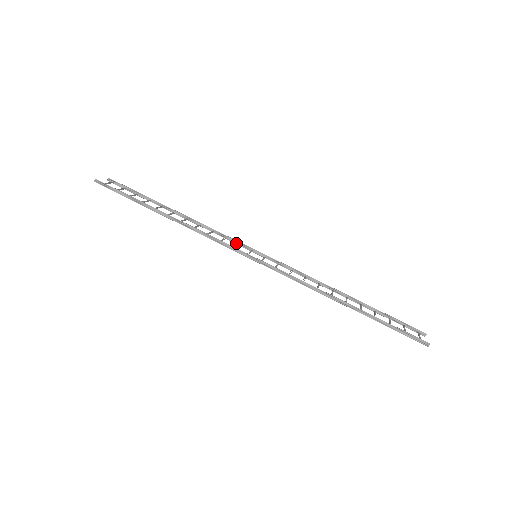
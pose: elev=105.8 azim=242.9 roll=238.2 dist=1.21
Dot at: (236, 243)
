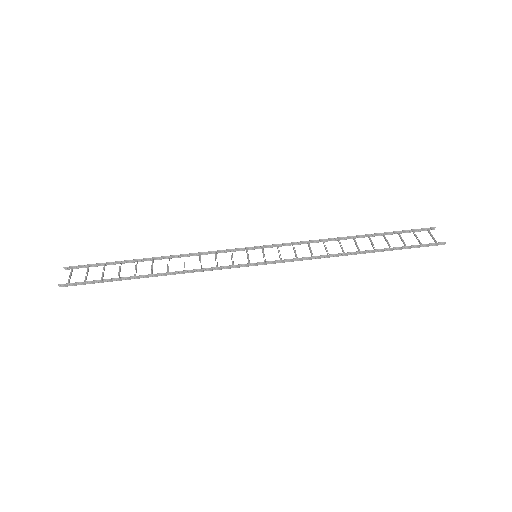
Dot at: (228, 251)
